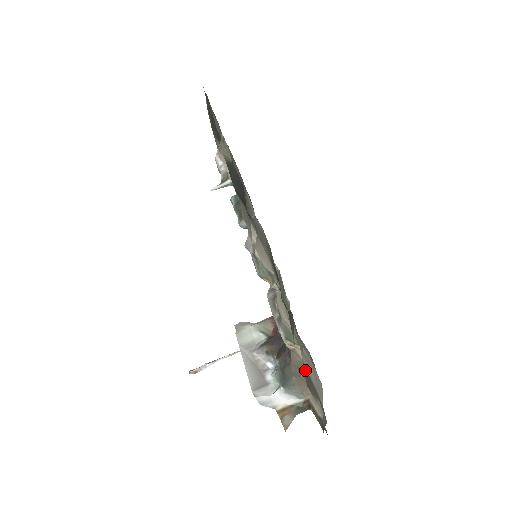
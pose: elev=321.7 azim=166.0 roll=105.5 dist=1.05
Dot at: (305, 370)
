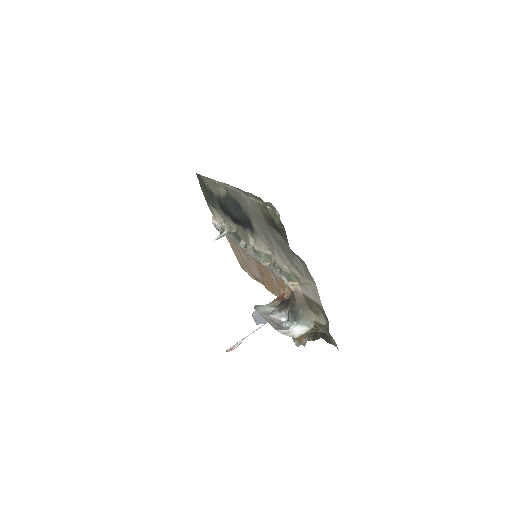
Dot at: (306, 298)
